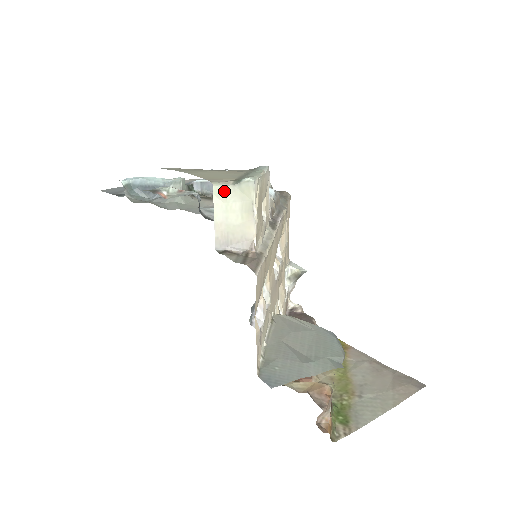
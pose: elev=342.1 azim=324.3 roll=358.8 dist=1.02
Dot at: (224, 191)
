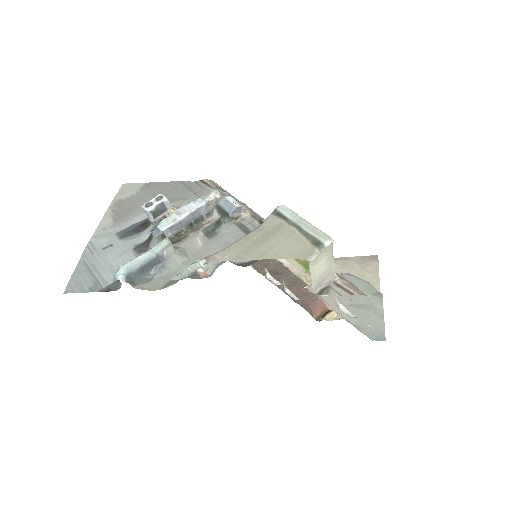
Dot at: (316, 259)
